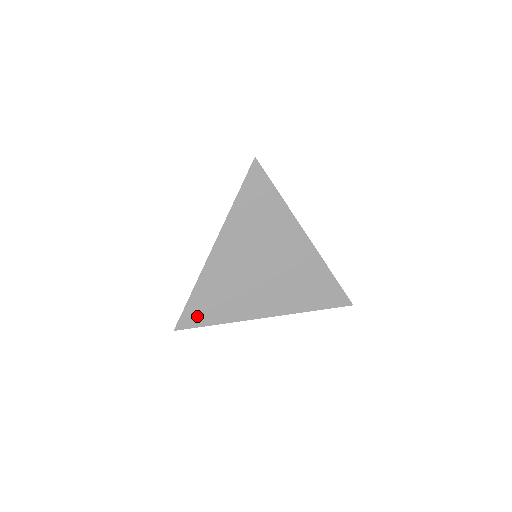
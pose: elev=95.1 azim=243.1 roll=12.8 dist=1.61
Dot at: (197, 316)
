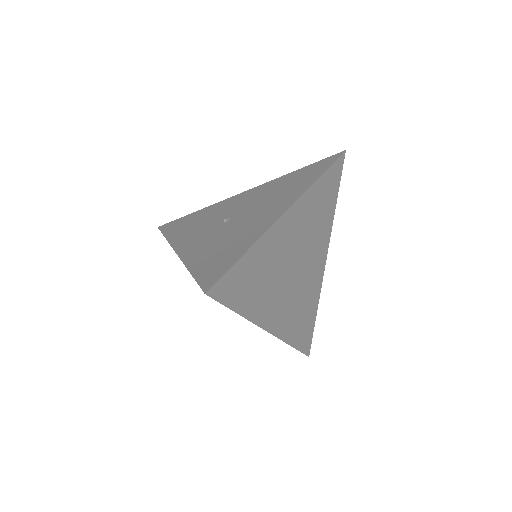
Dot at: occluded
